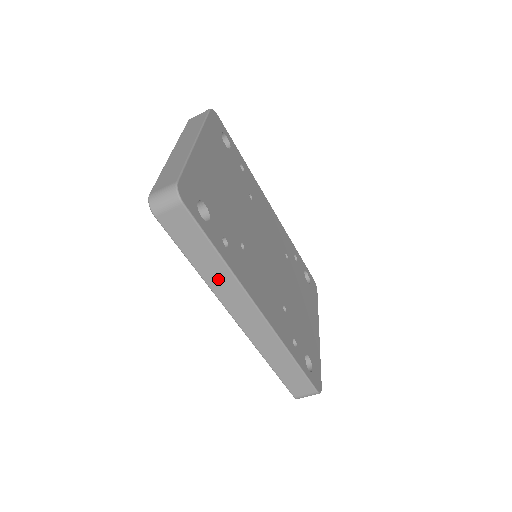
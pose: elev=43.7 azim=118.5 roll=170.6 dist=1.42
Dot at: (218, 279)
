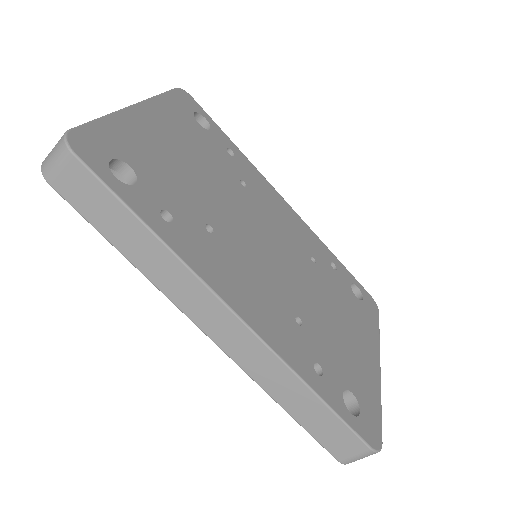
Dot at: (160, 269)
